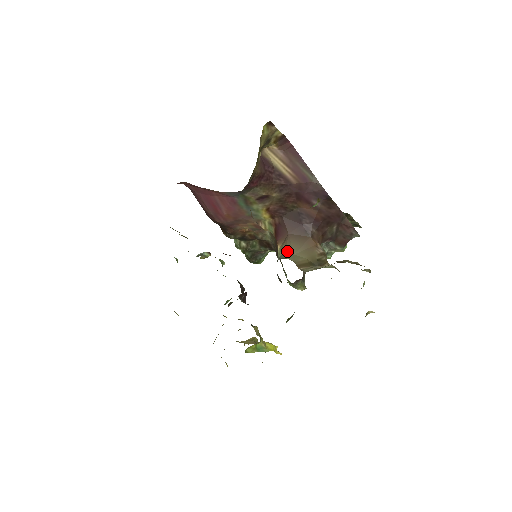
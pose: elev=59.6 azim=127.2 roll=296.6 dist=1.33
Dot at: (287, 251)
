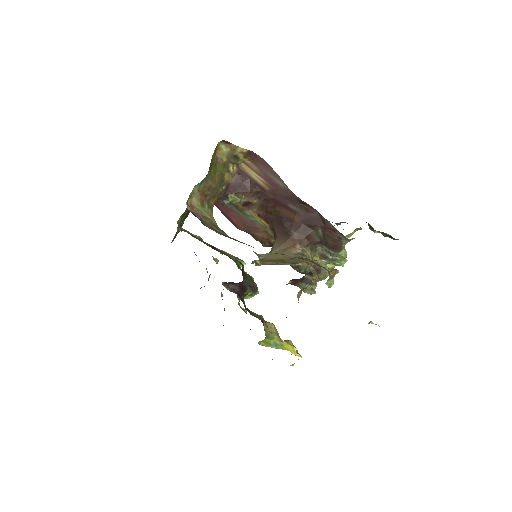
Dot at: (271, 250)
